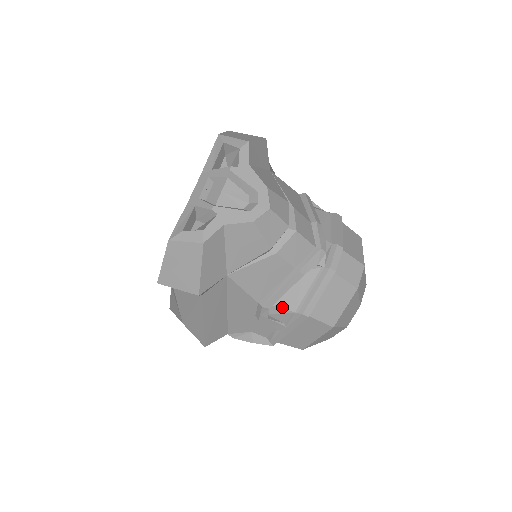
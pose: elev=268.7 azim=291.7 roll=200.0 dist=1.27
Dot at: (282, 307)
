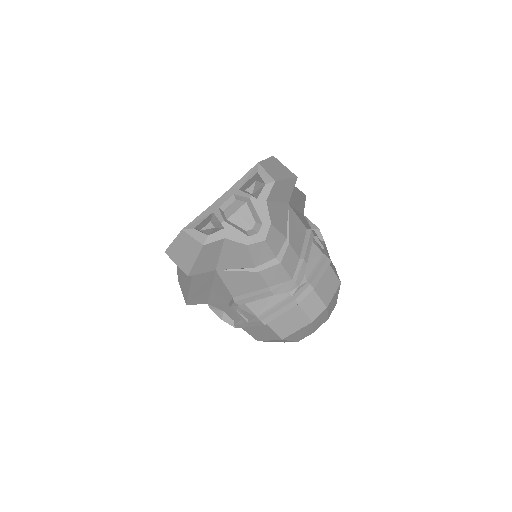
Dot at: (250, 308)
